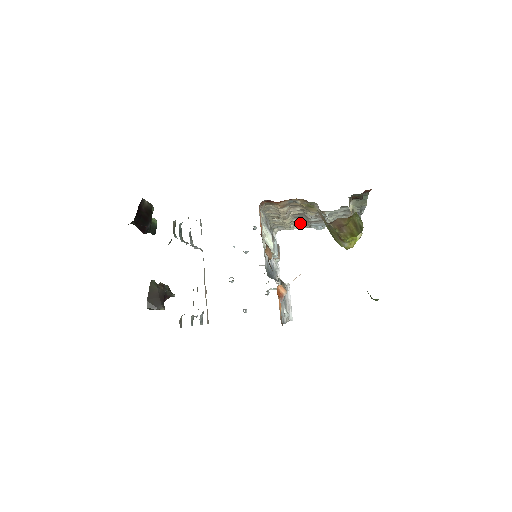
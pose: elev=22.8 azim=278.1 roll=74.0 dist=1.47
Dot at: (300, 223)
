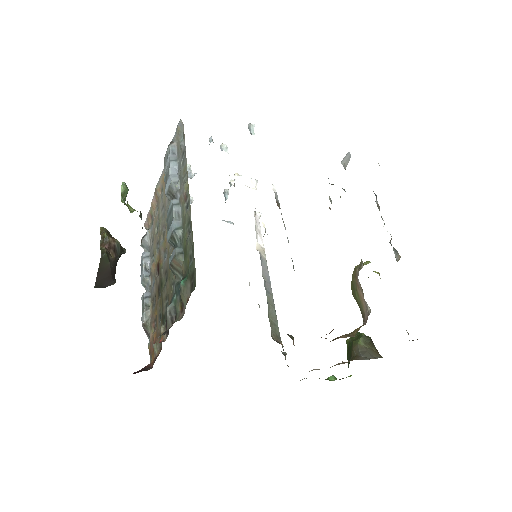
Dot at: occluded
